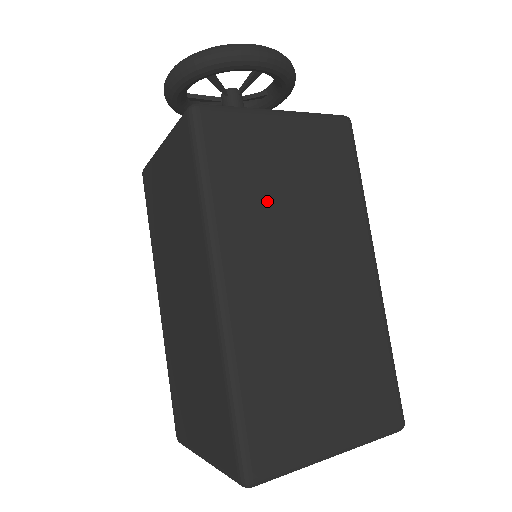
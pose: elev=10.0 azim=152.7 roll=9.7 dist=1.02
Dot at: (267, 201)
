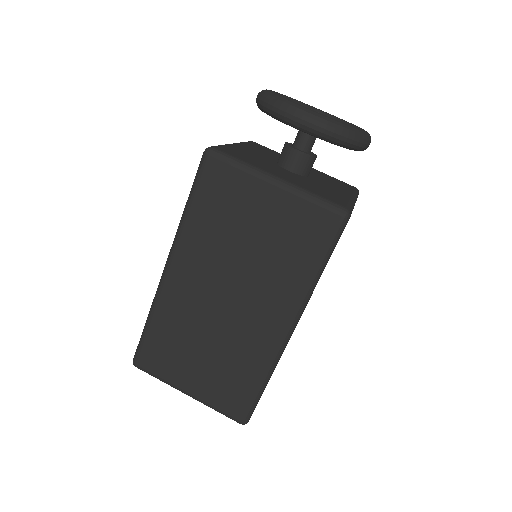
Dot at: (225, 238)
